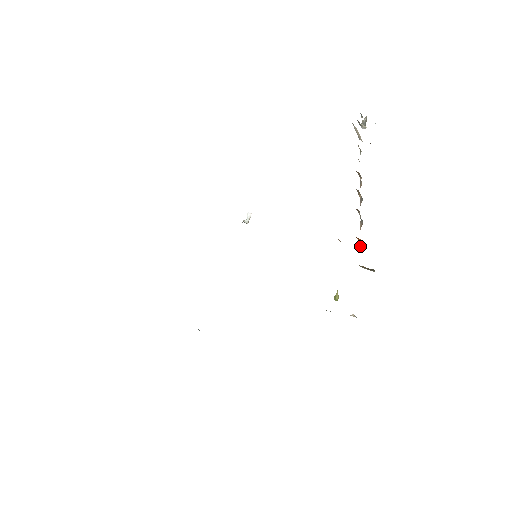
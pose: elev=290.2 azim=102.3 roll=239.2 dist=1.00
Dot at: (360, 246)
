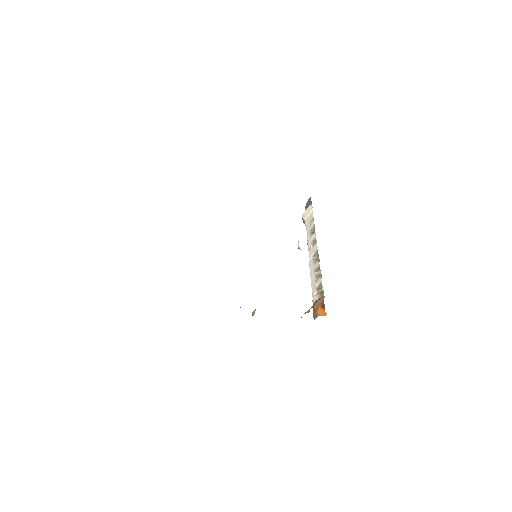
Dot at: (320, 314)
